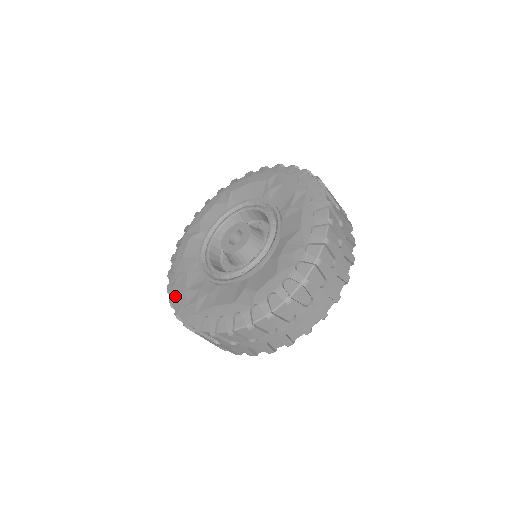
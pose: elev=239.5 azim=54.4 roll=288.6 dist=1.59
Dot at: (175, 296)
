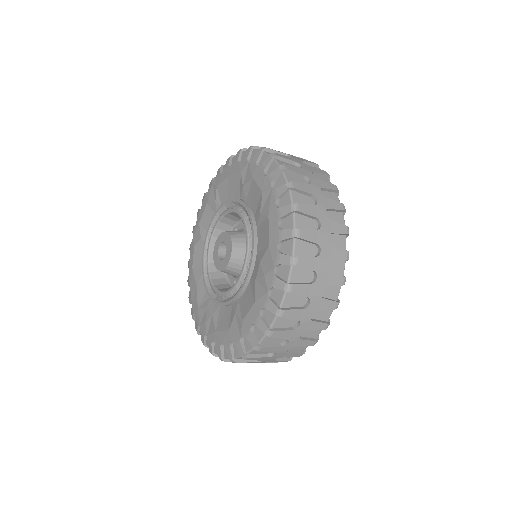
Dot at: (192, 312)
